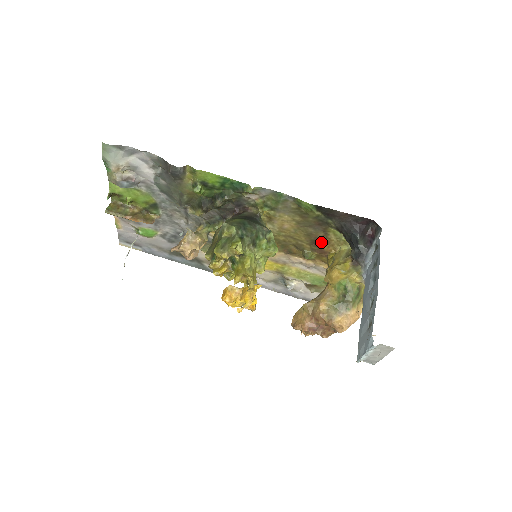
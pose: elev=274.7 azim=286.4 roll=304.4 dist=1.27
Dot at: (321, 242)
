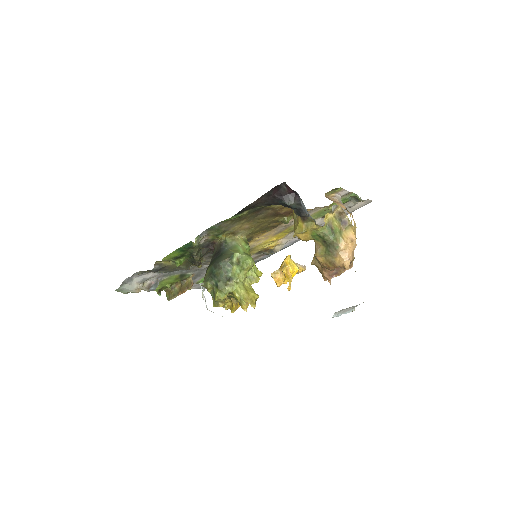
Dot at: (279, 211)
